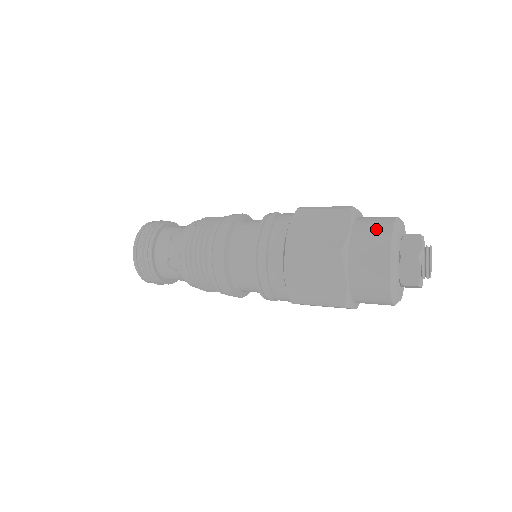
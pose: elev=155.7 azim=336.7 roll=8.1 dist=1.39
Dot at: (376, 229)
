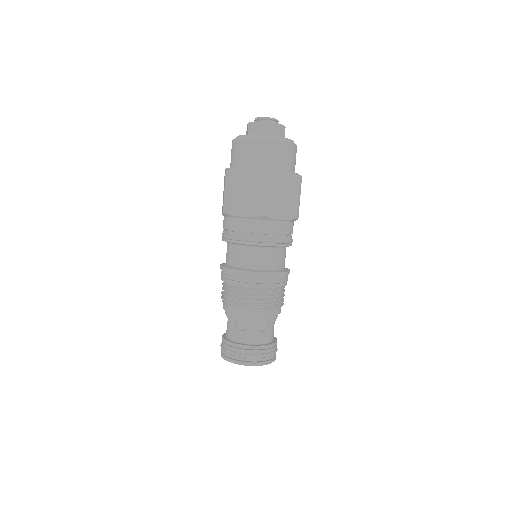
Dot at: occluded
